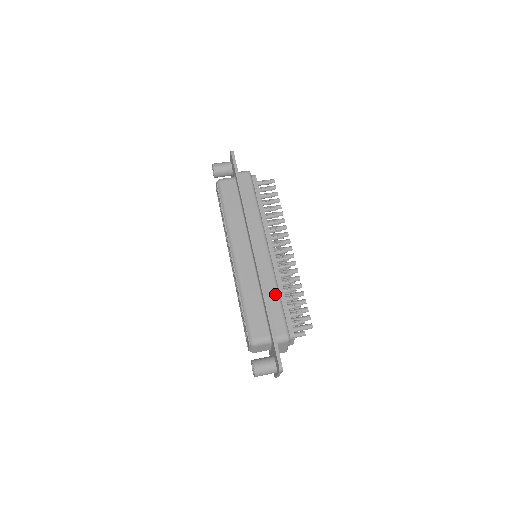
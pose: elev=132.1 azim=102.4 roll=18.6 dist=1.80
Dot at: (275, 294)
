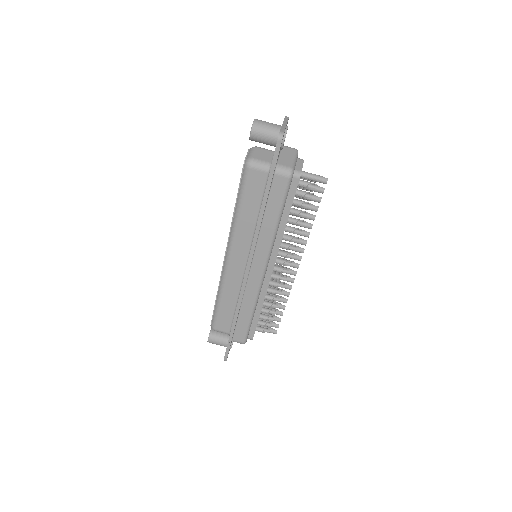
Dot at: (249, 313)
